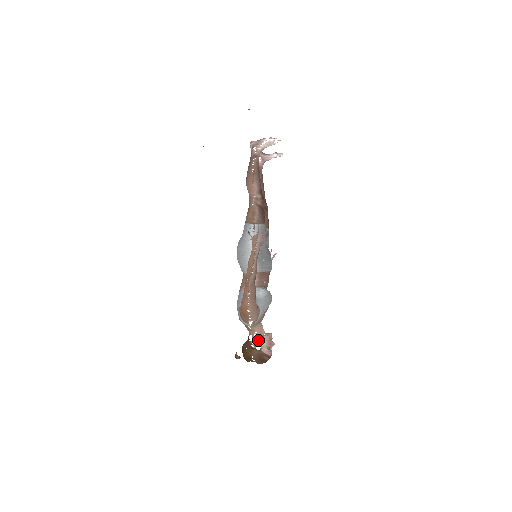
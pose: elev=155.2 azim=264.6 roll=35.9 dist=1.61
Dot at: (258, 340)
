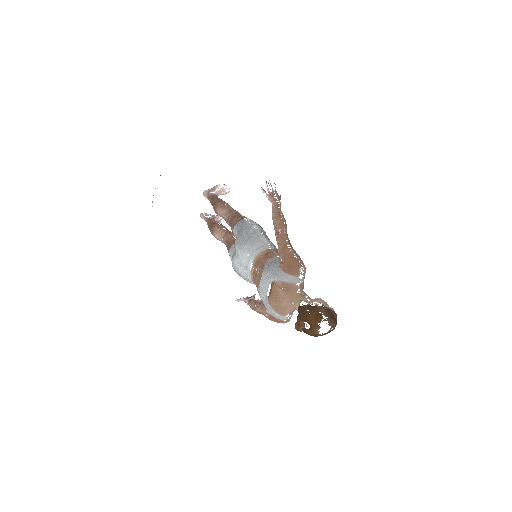
Dot at: (314, 301)
